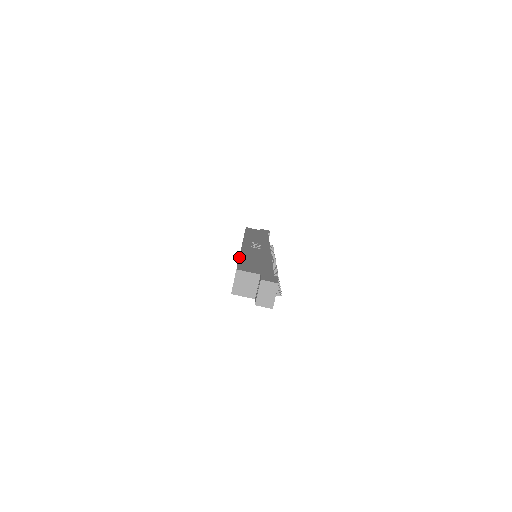
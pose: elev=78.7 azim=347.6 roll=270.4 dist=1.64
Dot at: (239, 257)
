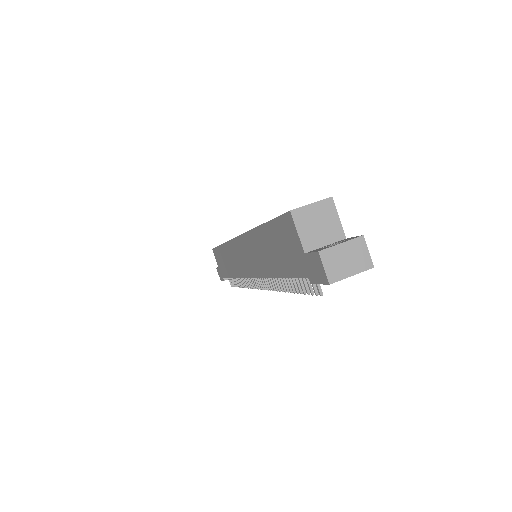
Dot at: occluded
